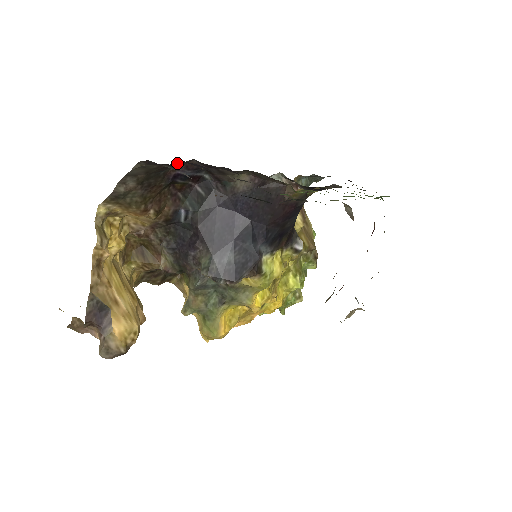
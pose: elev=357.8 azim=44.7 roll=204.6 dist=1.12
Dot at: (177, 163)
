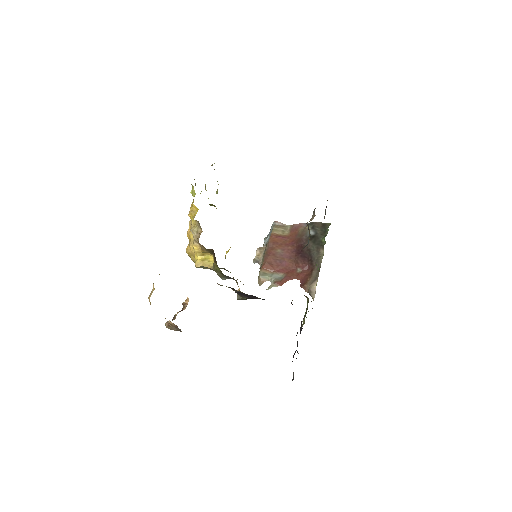
Dot at: occluded
